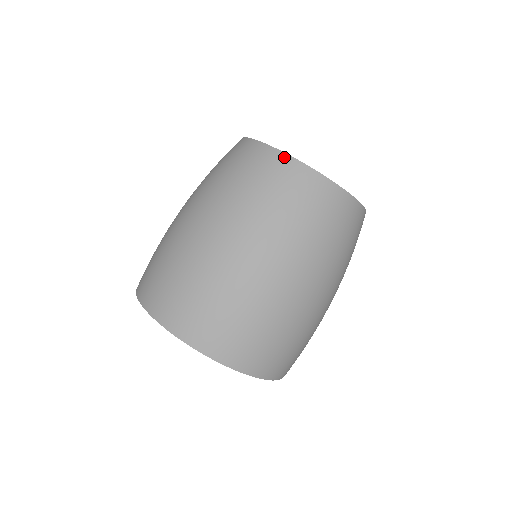
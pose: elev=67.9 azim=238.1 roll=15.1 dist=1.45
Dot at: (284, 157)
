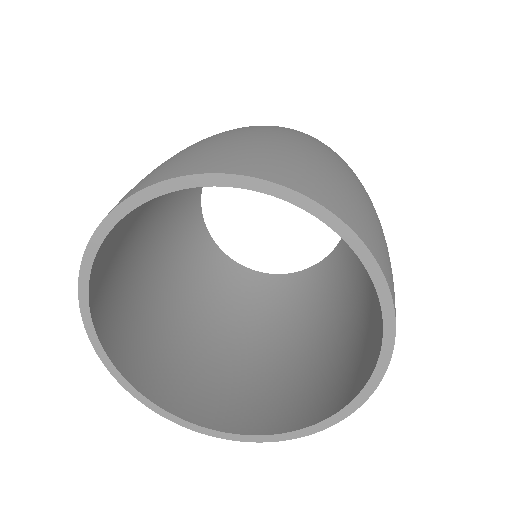
Dot at: occluded
